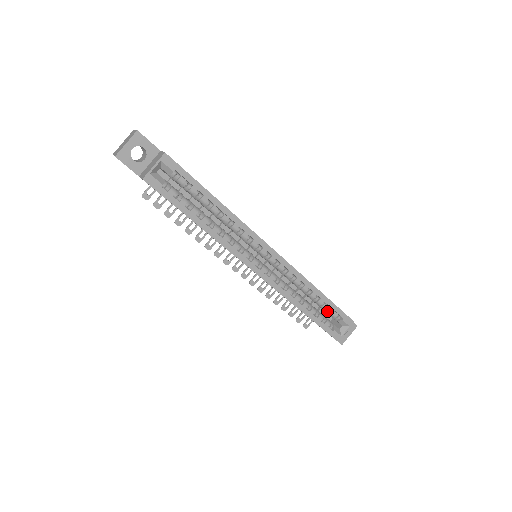
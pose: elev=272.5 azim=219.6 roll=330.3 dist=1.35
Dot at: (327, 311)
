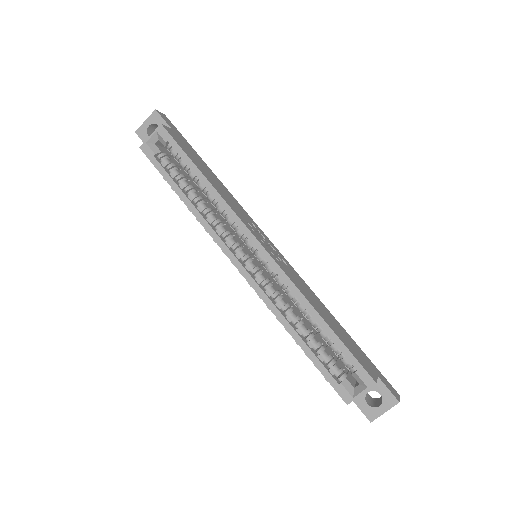
Dot at: (337, 353)
